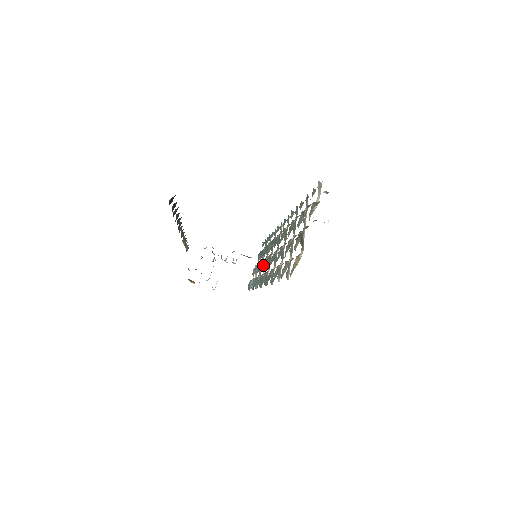
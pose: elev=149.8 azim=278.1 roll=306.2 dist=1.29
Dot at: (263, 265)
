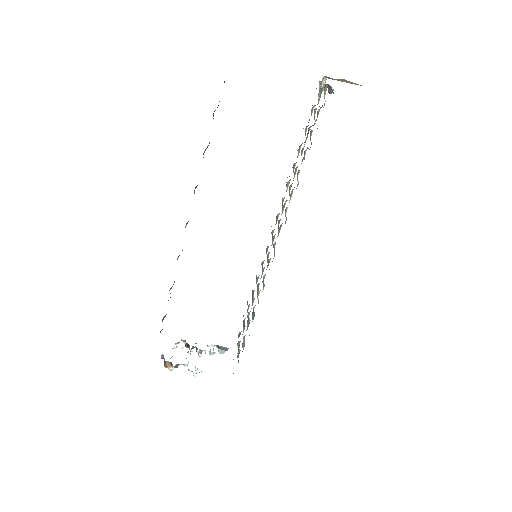
Dot at: occluded
